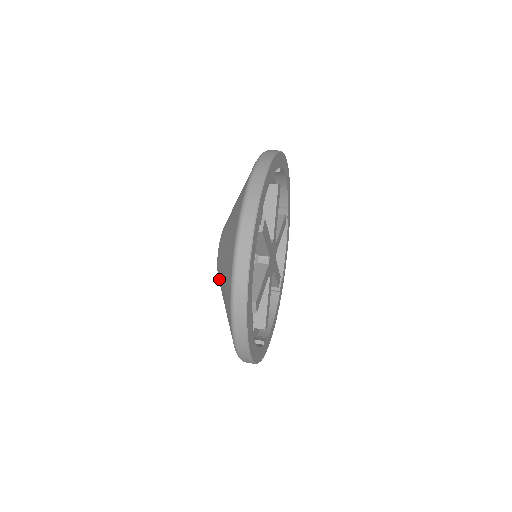
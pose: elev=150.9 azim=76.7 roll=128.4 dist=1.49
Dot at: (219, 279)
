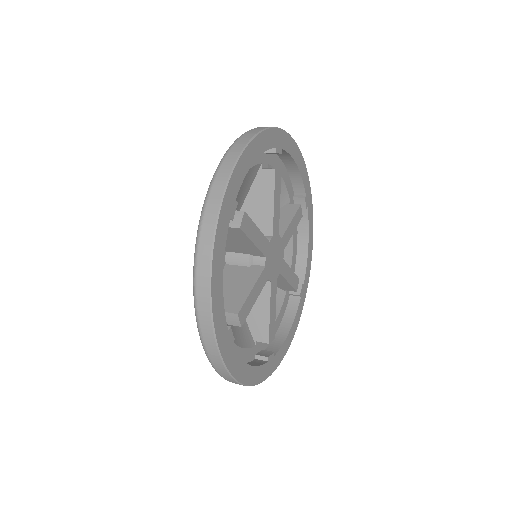
Dot at: occluded
